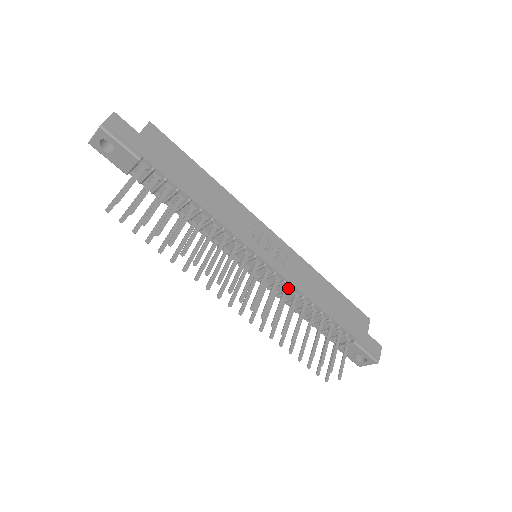
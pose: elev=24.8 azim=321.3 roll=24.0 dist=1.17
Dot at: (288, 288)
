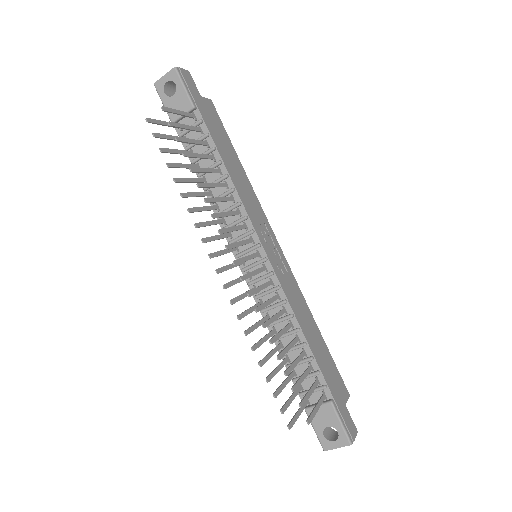
Dot at: (279, 298)
